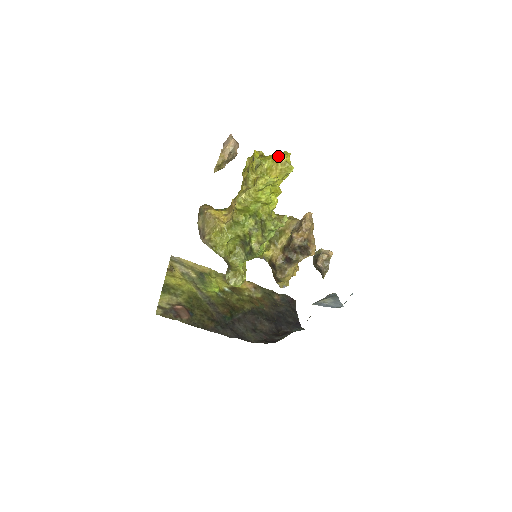
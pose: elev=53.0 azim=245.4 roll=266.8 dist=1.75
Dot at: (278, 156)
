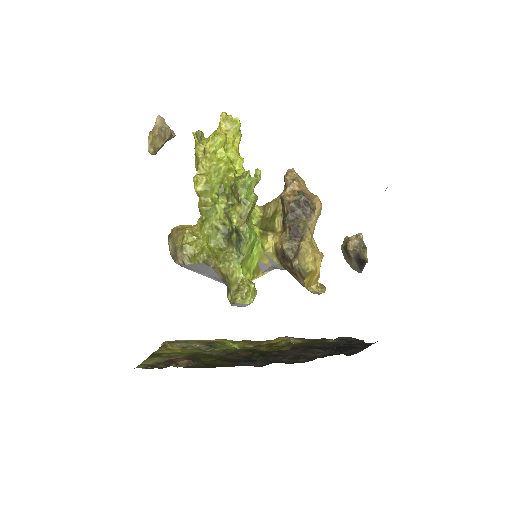
Dot at: occluded
